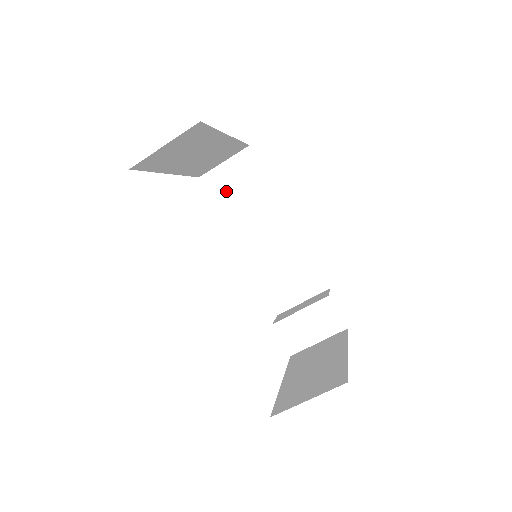
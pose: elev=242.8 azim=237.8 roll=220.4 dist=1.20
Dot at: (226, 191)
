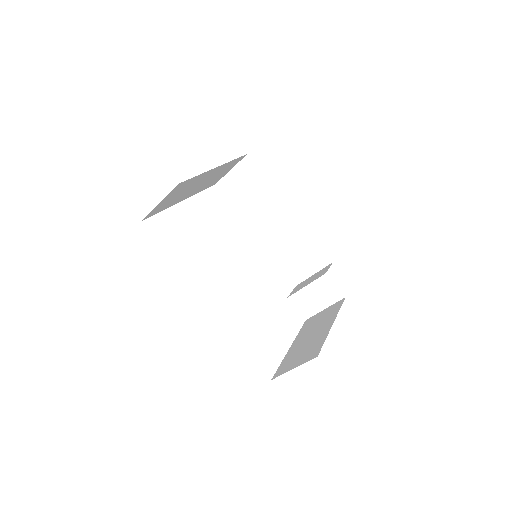
Dot at: (237, 193)
